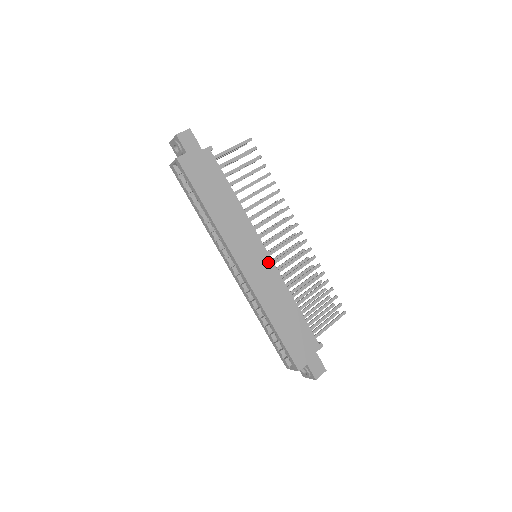
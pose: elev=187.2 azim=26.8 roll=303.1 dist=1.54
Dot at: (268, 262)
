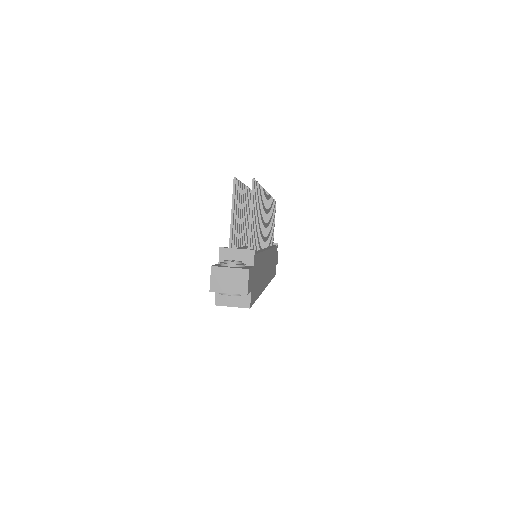
Dot at: occluded
